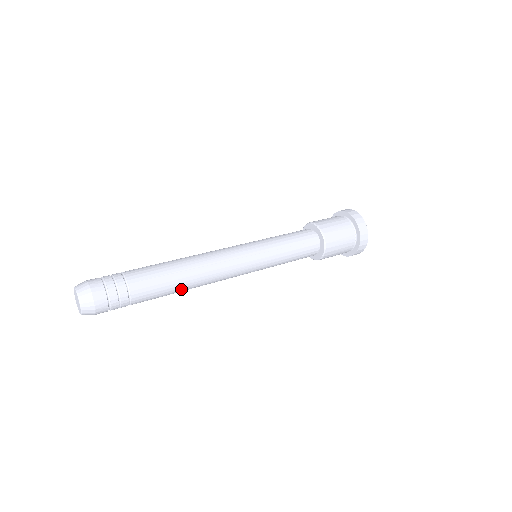
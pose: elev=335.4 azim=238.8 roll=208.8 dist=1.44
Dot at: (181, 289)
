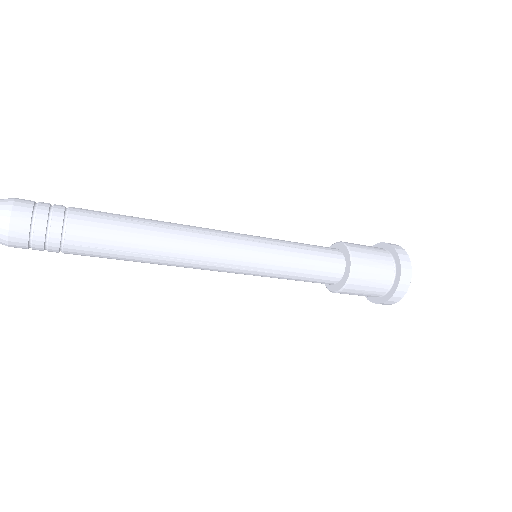
Dot at: (142, 248)
